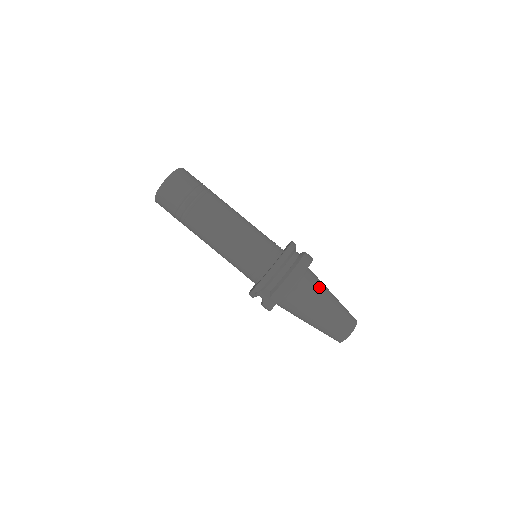
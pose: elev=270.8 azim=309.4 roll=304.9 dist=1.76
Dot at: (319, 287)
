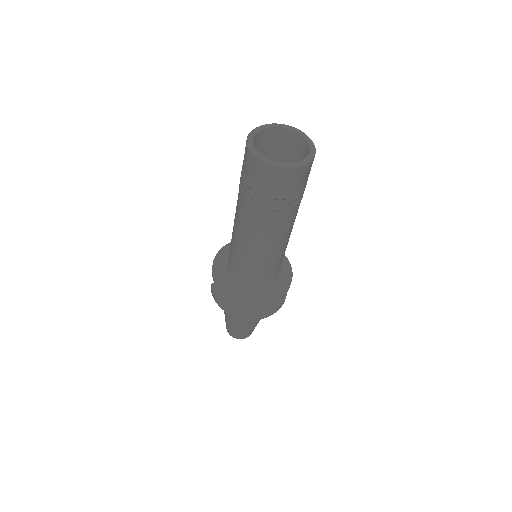
Dot at: (248, 320)
